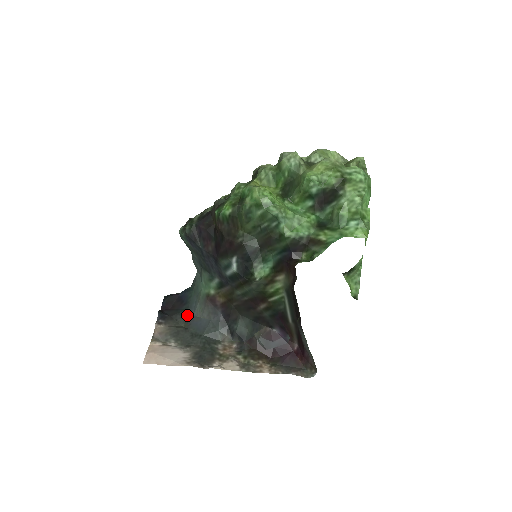
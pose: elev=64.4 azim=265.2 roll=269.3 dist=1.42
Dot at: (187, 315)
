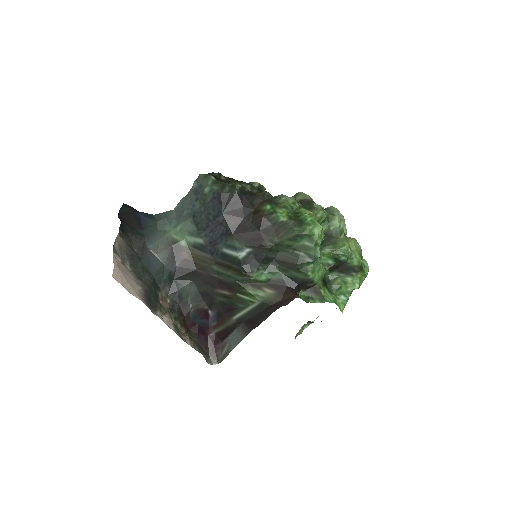
Dot at: (142, 242)
